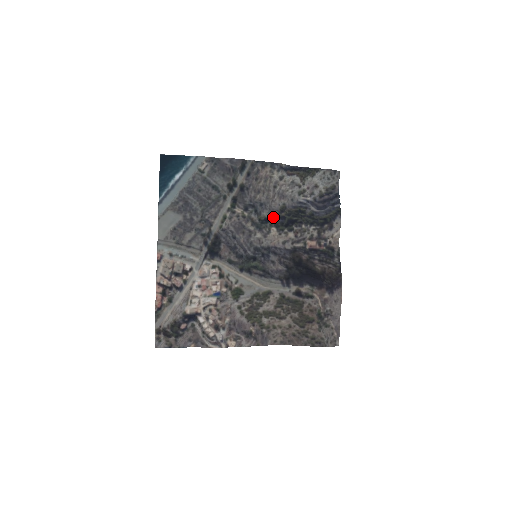
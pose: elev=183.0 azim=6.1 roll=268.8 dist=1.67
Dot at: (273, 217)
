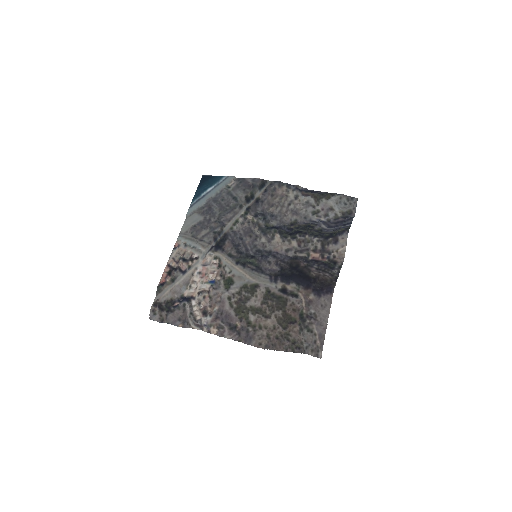
Dot at: (281, 227)
